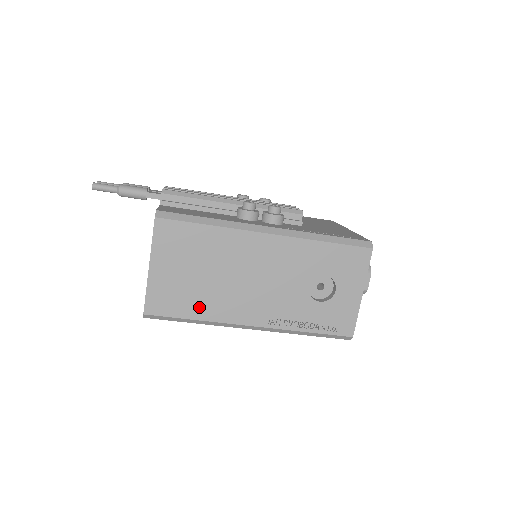
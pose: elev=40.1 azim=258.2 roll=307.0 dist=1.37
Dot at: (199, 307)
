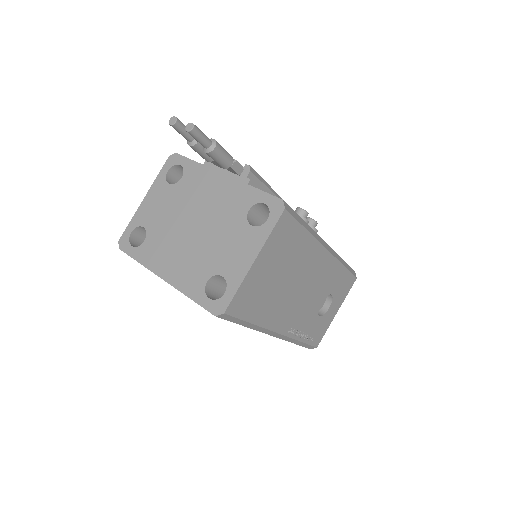
Dot at: (262, 311)
